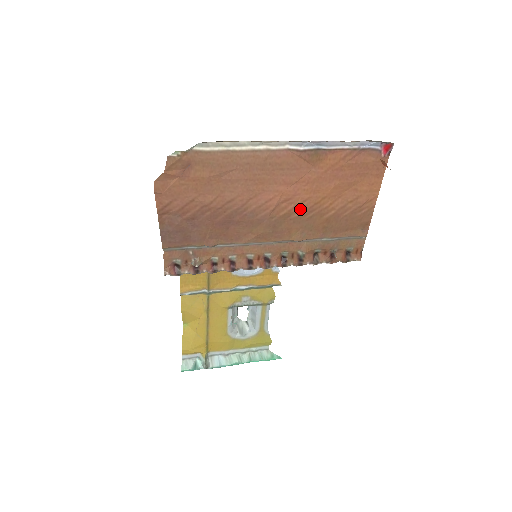
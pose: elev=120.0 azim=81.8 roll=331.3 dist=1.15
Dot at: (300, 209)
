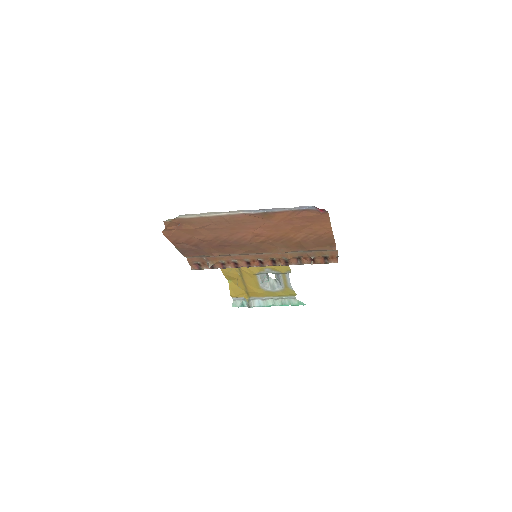
Dot at: (271, 239)
